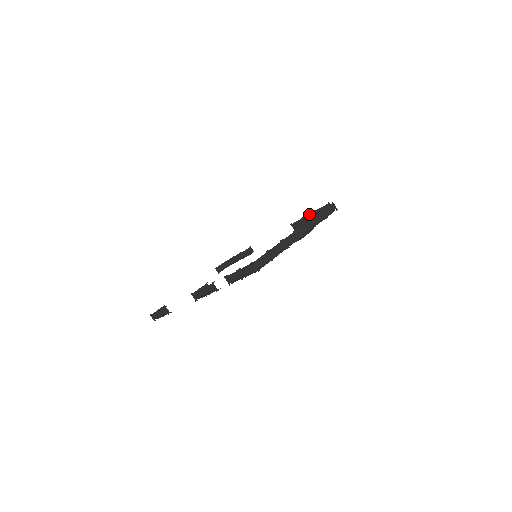
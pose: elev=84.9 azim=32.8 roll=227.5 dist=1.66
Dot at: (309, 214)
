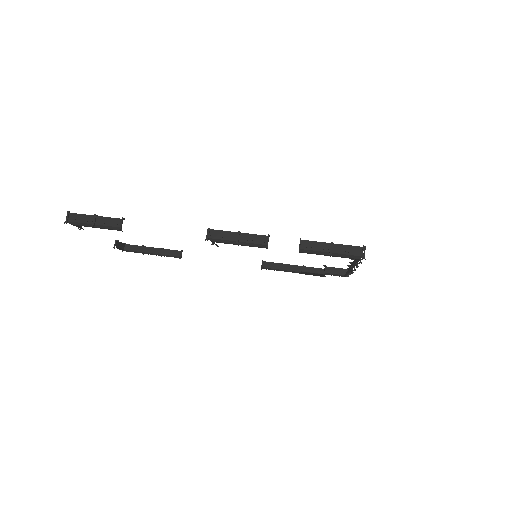
Dot at: (294, 265)
